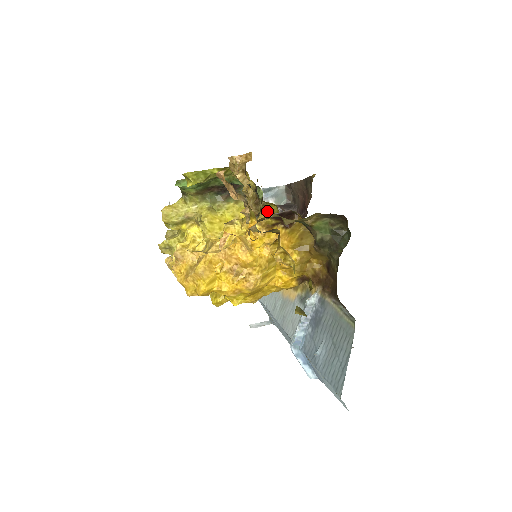
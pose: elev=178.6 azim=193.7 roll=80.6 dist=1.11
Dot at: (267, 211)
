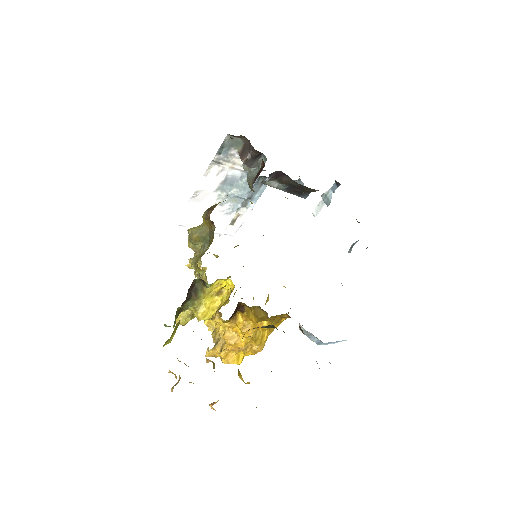
Dot at: (225, 286)
